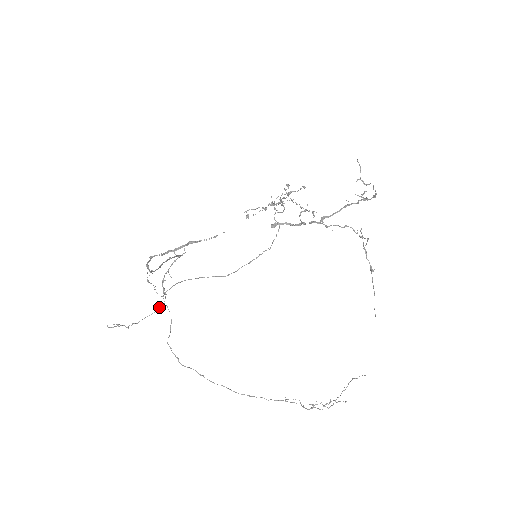
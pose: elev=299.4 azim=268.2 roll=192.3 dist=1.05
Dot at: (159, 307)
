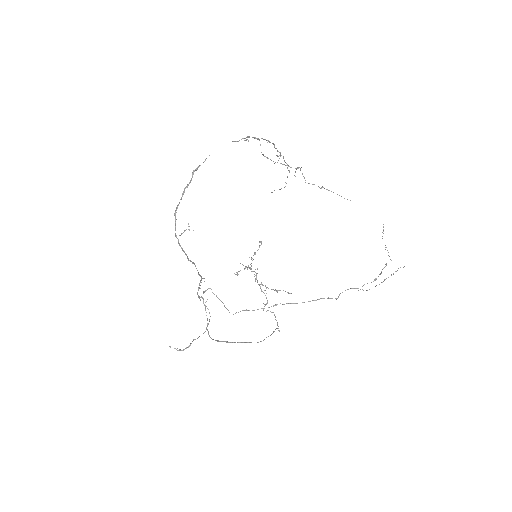
Dot at: occluded
